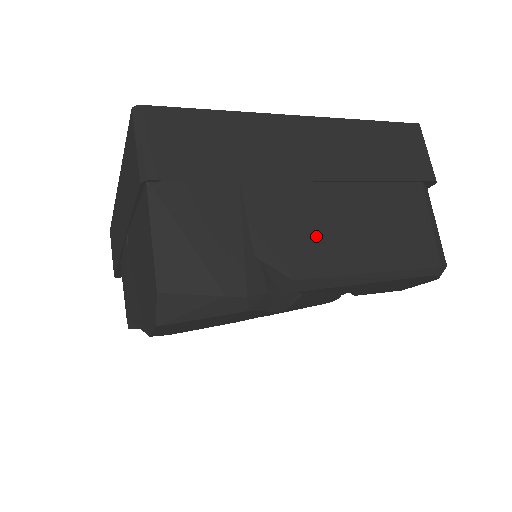
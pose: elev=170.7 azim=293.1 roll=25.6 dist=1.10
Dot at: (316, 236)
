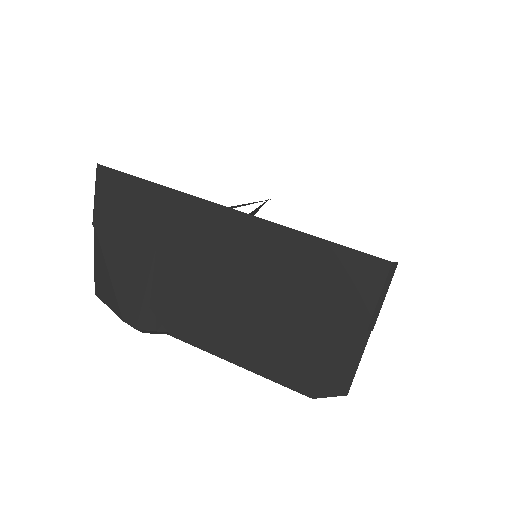
Dot at: (202, 317)
